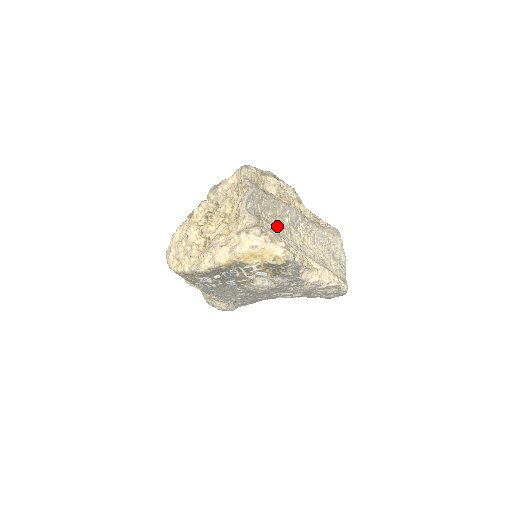
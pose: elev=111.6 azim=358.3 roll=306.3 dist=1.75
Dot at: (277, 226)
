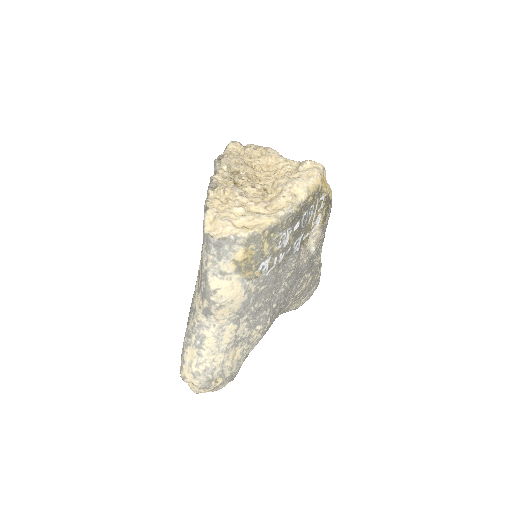
Dot at: occluded
